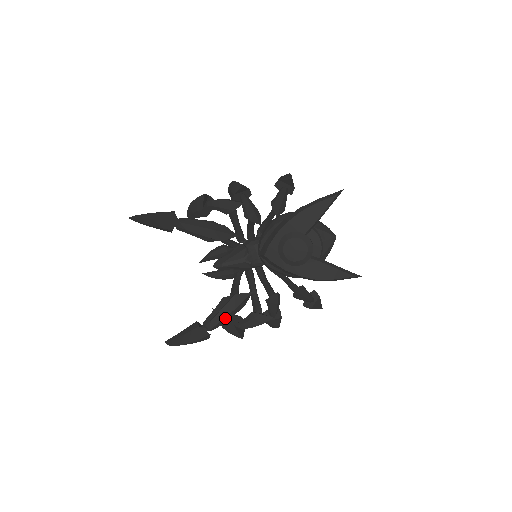
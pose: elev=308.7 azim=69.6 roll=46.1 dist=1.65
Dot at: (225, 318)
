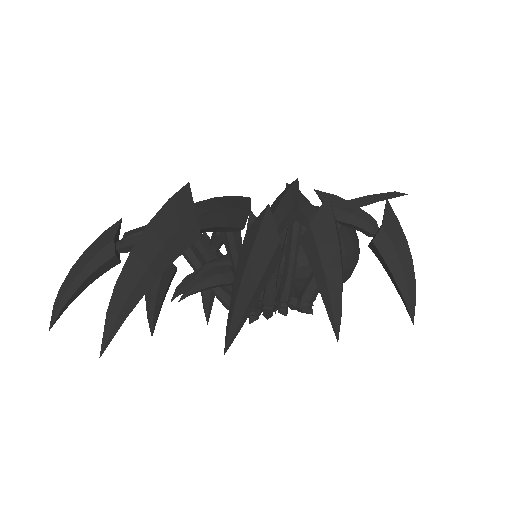
Dot at: (216, 200)
